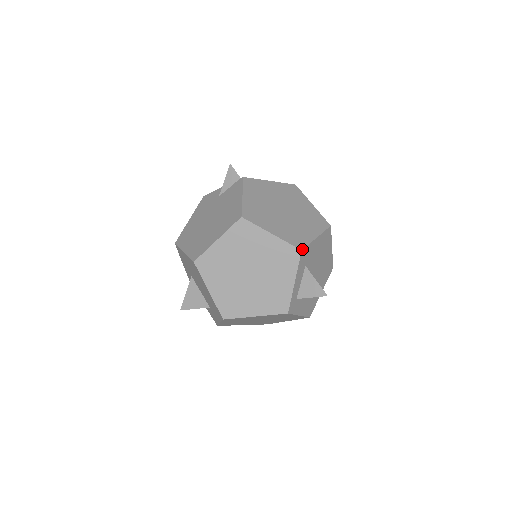
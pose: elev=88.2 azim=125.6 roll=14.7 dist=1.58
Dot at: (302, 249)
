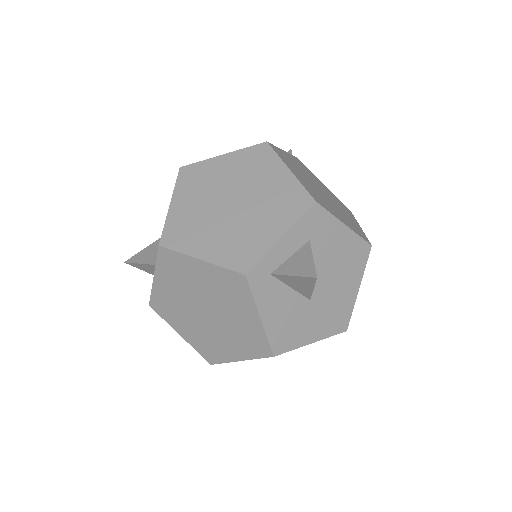
Dot at: (317, 202)
